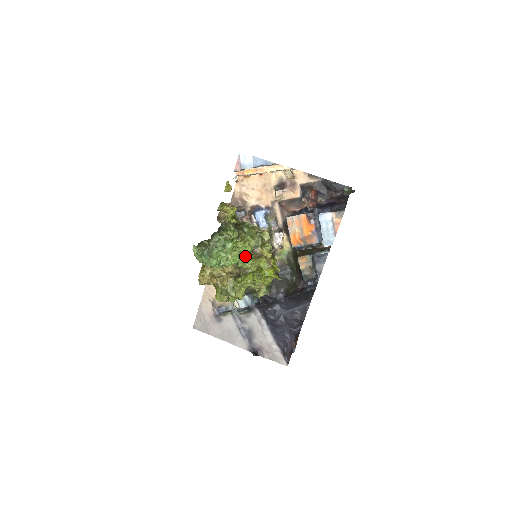
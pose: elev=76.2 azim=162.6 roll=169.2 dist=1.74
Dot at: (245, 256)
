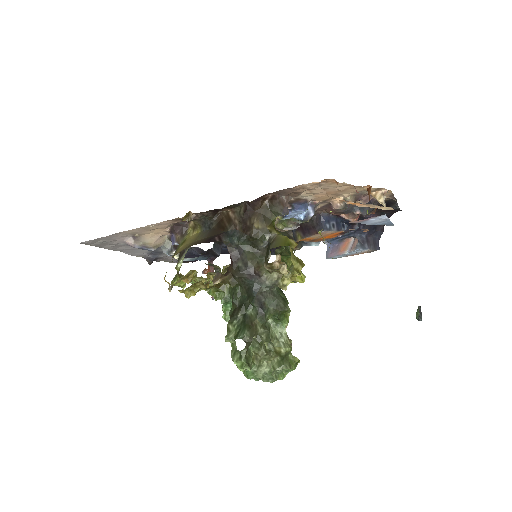
Dot at: occluded
